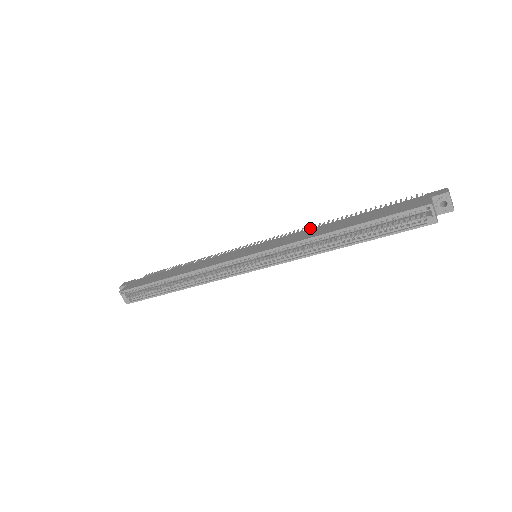
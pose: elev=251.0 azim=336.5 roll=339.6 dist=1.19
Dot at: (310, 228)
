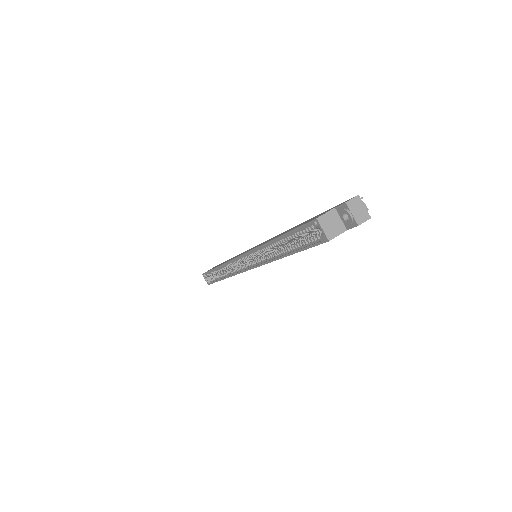
Dot at: occluded
